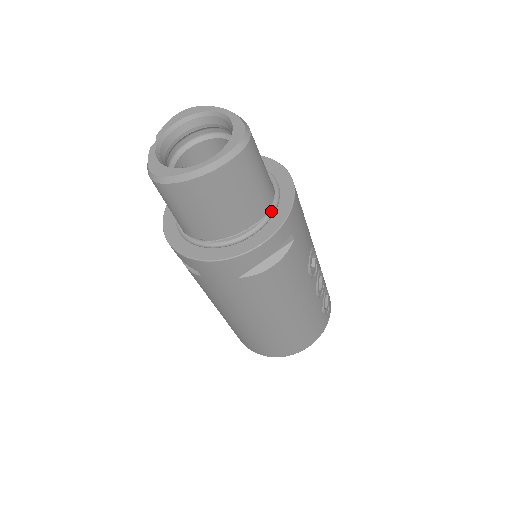
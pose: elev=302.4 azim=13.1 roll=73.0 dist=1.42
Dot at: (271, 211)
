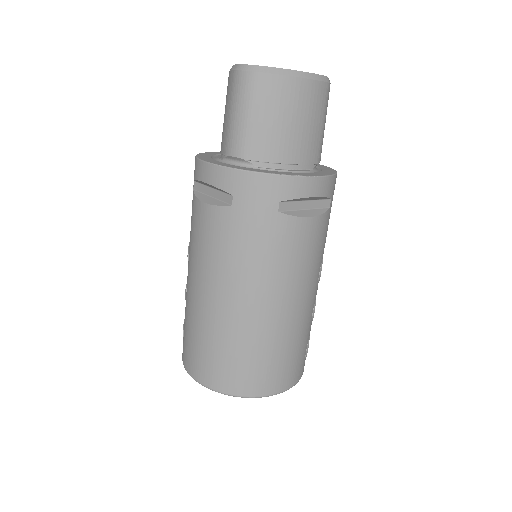
Dot at: (316, 171)
